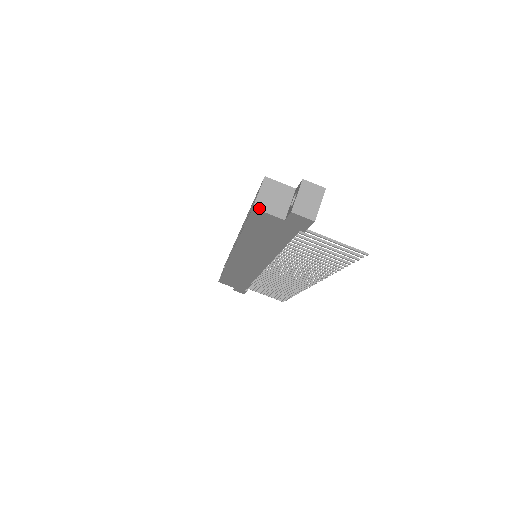
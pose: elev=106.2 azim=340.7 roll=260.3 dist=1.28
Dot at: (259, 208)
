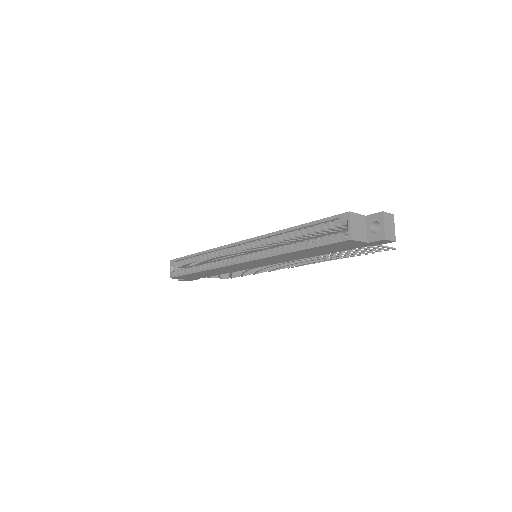
Dot at: (354, 239)
